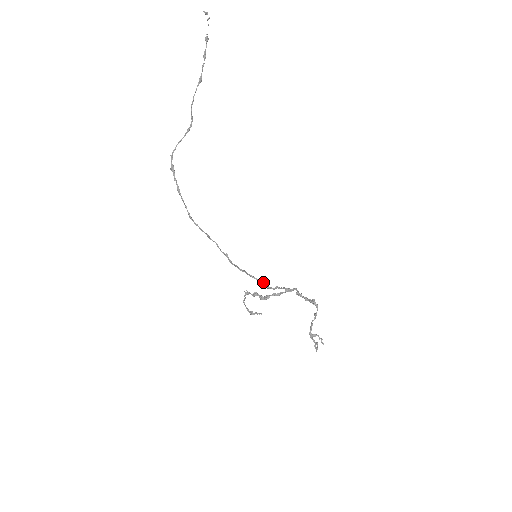
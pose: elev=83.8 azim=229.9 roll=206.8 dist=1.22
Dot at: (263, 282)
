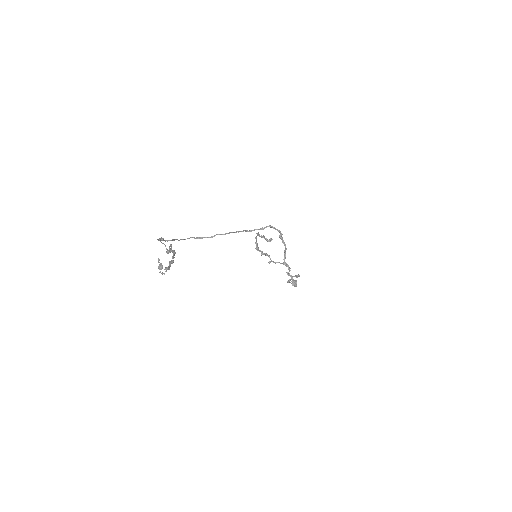
Dot at: (281, 233)
